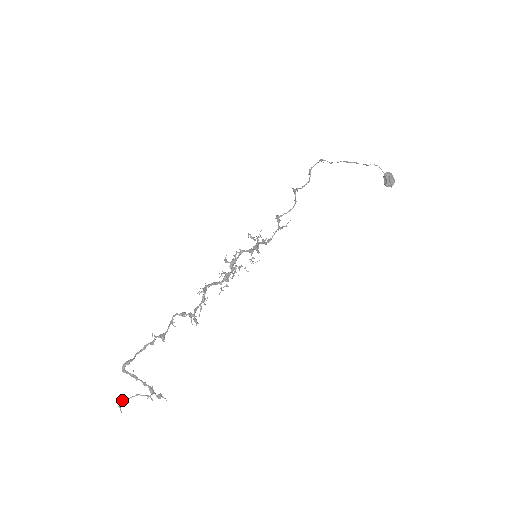
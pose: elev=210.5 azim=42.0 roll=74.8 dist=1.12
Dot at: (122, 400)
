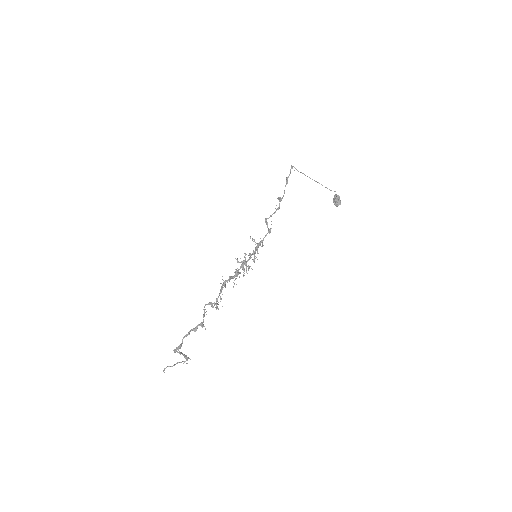
Dot at: occluded
